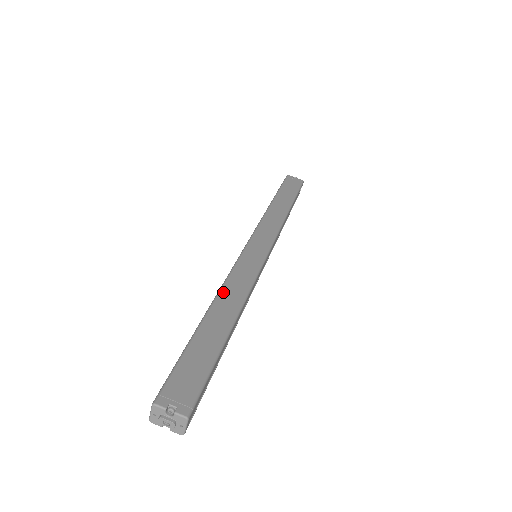
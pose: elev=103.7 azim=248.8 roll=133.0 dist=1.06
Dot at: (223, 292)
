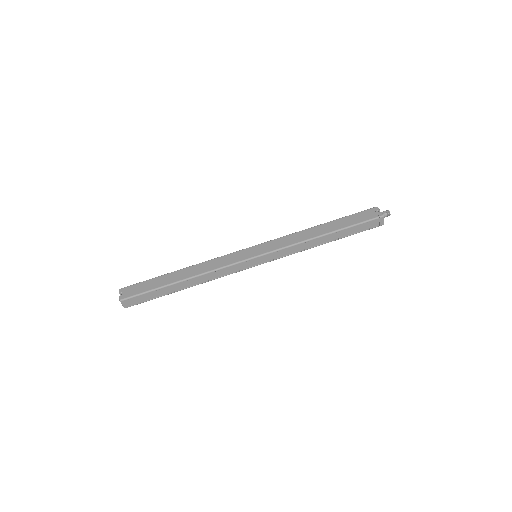
Dot at: (200, 264)
